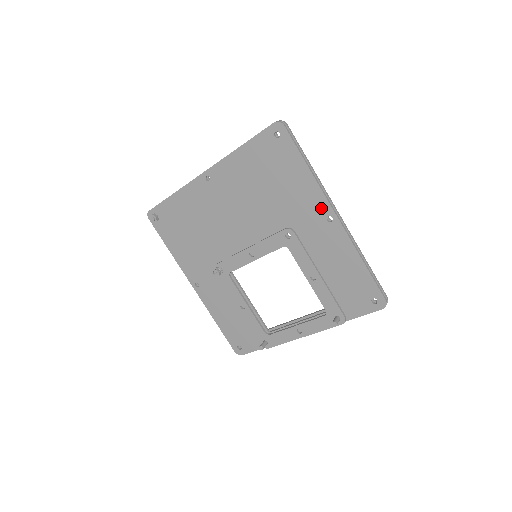
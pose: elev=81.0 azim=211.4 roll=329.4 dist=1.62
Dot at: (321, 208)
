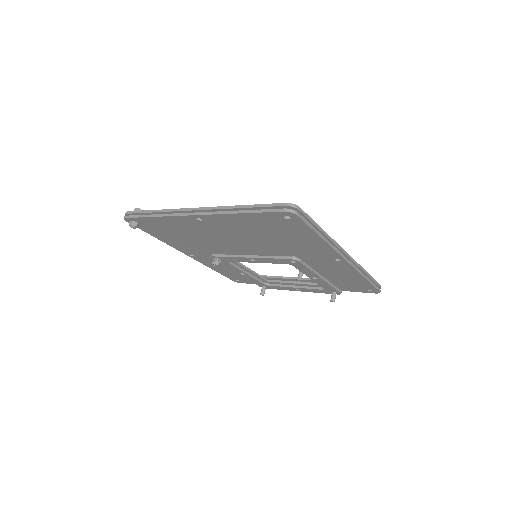
Dot at: (331, 255)
